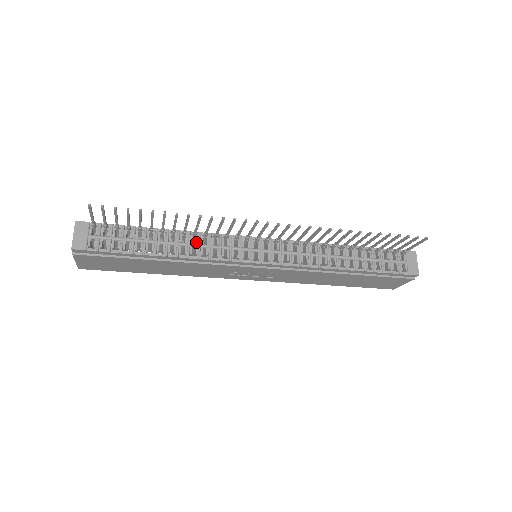
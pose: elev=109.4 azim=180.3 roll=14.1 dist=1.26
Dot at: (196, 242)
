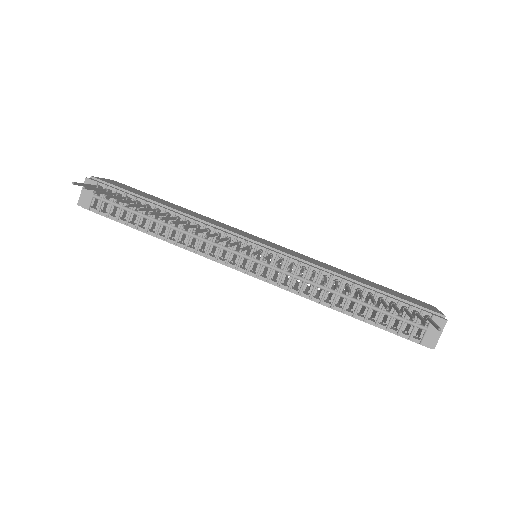
Dot at: (188, 230)
